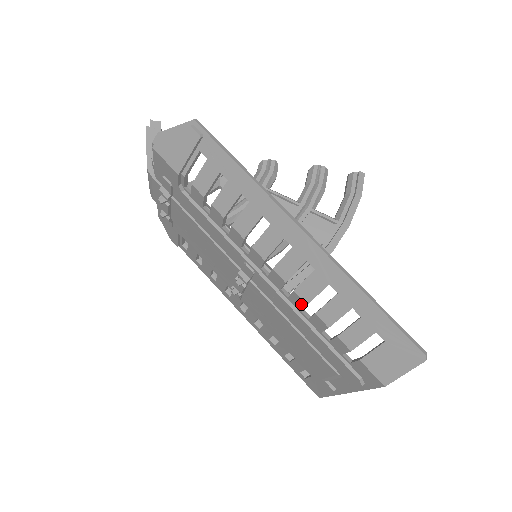
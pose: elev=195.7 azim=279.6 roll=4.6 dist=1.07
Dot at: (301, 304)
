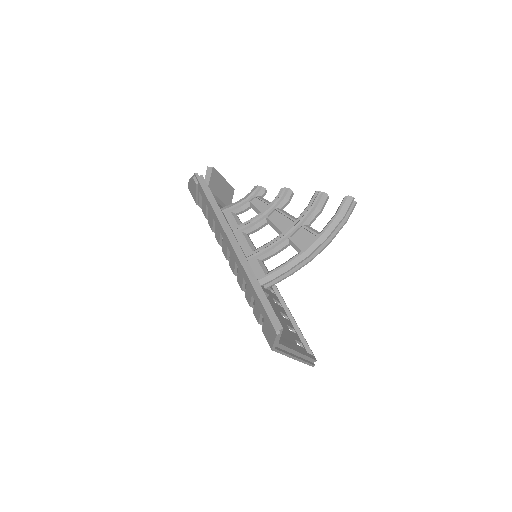
Dot at: (243, 289)
